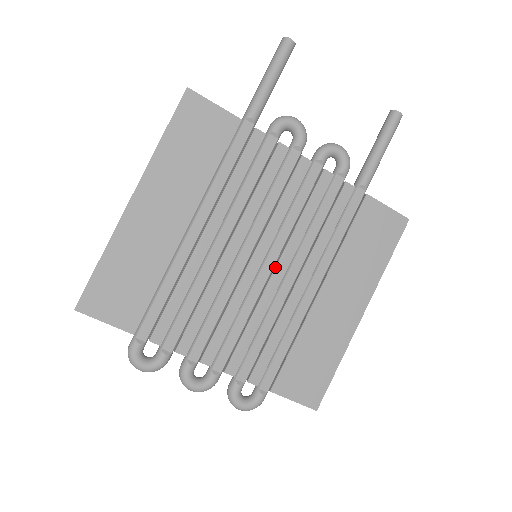
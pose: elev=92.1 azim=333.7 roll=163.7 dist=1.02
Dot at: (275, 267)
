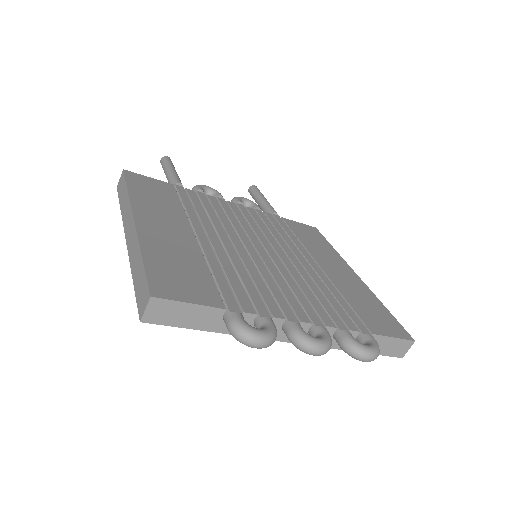
Dot at: (277, 254)
